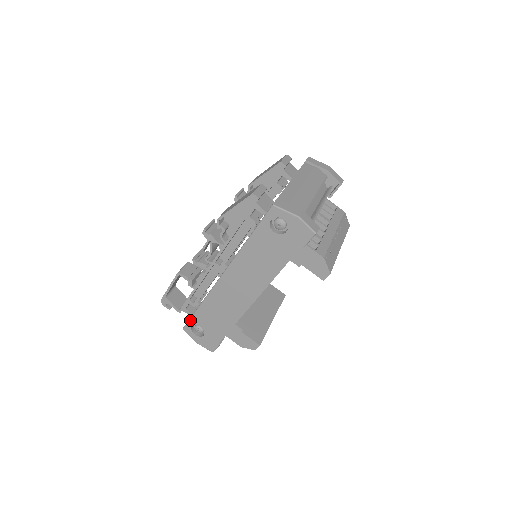
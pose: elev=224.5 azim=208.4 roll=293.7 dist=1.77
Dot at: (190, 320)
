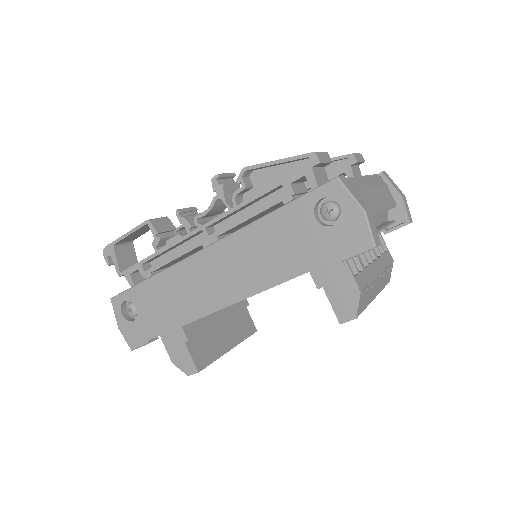
Dot at: (127, 291)
